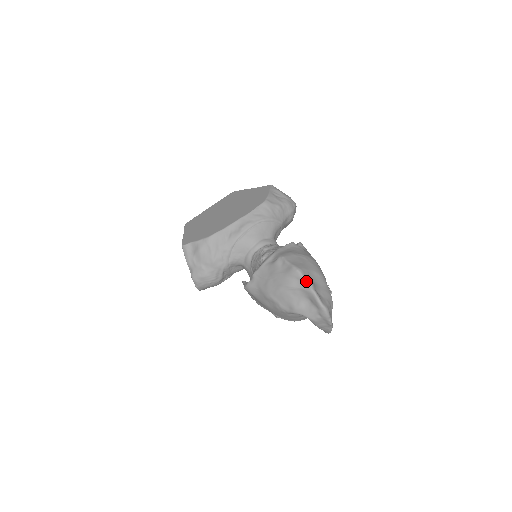
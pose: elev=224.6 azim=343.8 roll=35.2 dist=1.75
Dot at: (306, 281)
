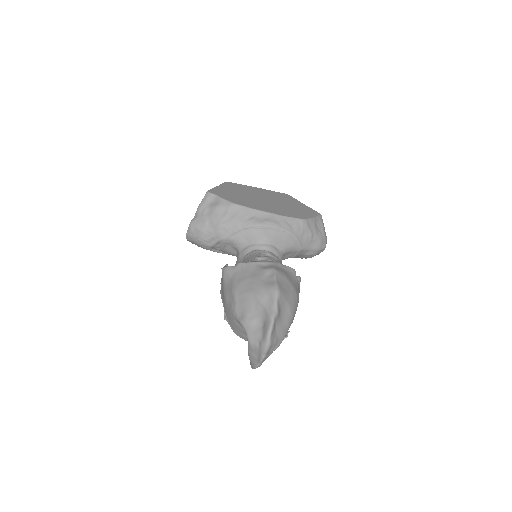
Dot at: (275, 306)
